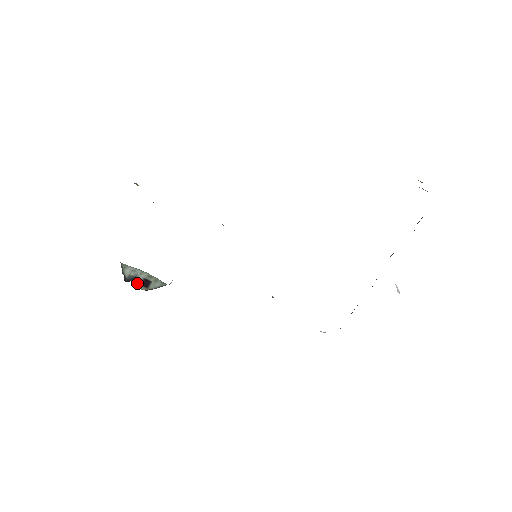
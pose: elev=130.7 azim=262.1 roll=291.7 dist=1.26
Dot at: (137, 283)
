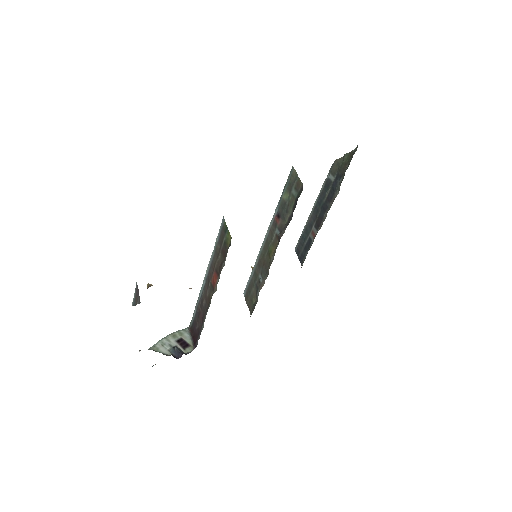
Dot at: (181, 350)
